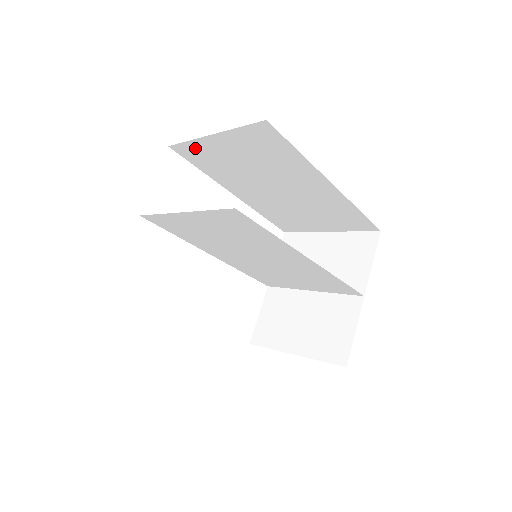
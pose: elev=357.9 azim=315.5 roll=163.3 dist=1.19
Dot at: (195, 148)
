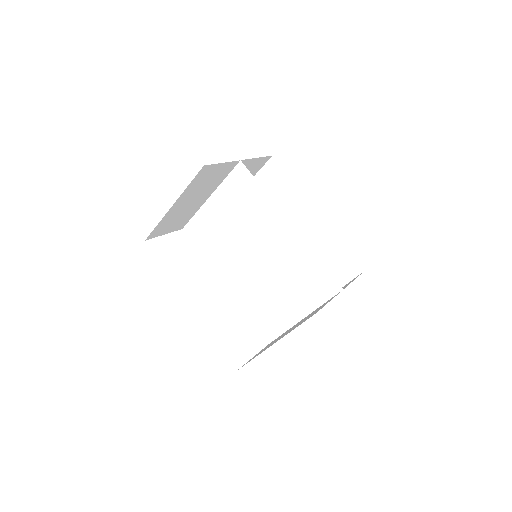
Dot at: occluded
